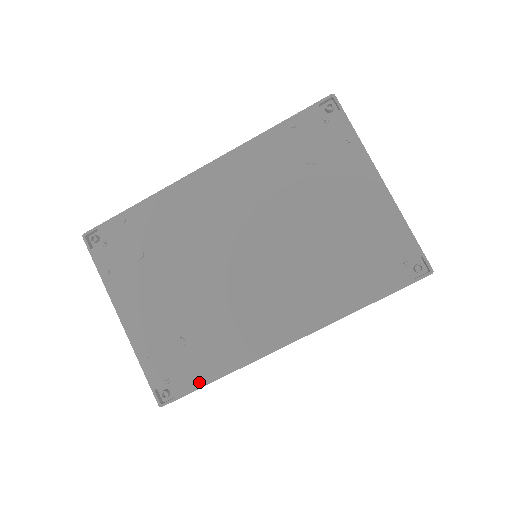
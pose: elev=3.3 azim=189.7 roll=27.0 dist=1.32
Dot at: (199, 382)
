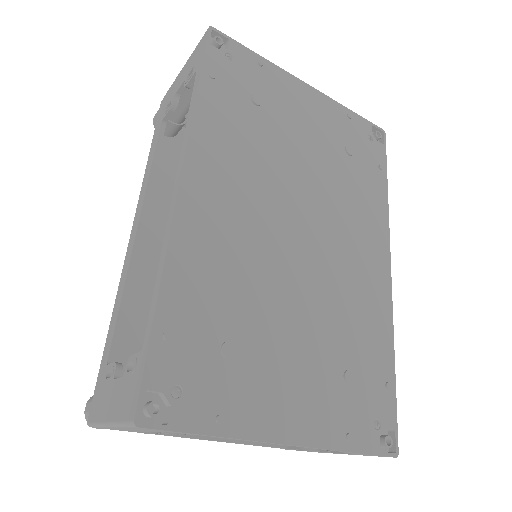
Dot at: (391, 387)
